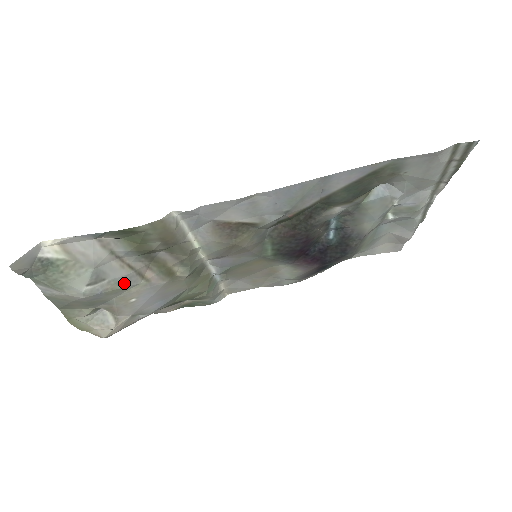
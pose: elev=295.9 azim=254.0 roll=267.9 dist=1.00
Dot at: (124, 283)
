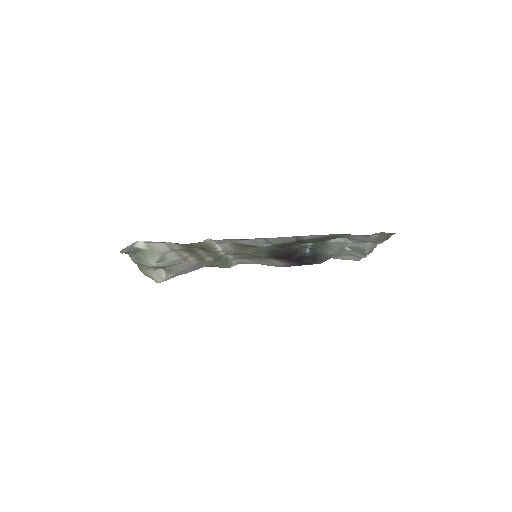
Dot at: (175, 262)
